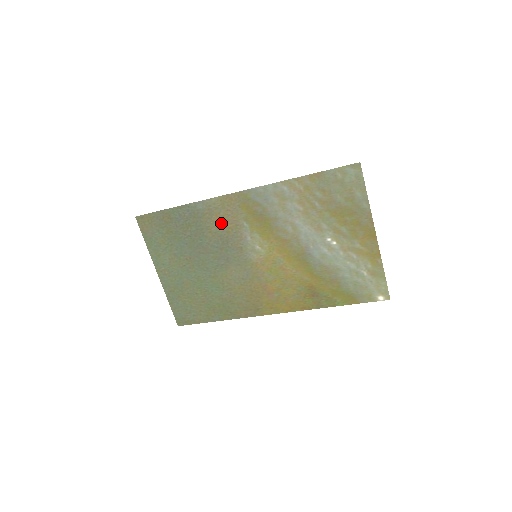
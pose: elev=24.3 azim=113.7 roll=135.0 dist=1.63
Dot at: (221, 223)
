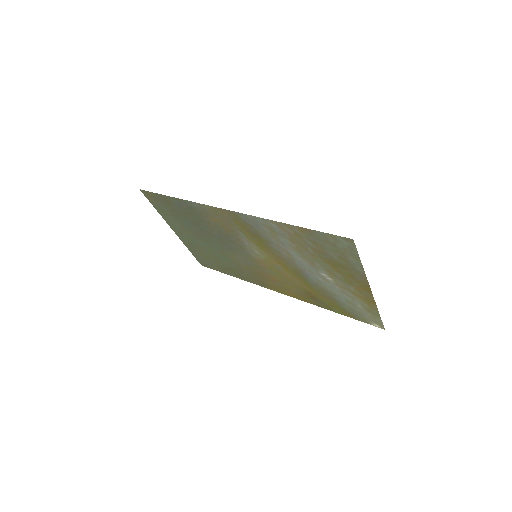
Dot at: (218, 224)
